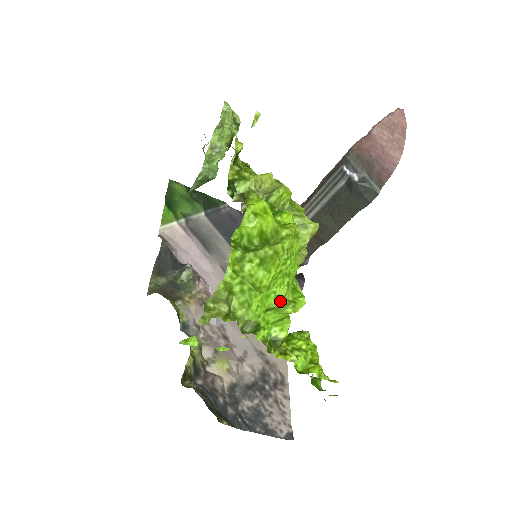
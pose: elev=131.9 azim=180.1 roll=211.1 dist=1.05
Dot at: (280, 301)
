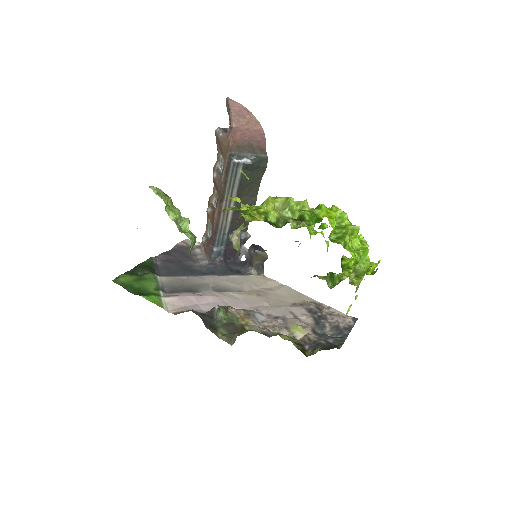
Dot at: occluded
